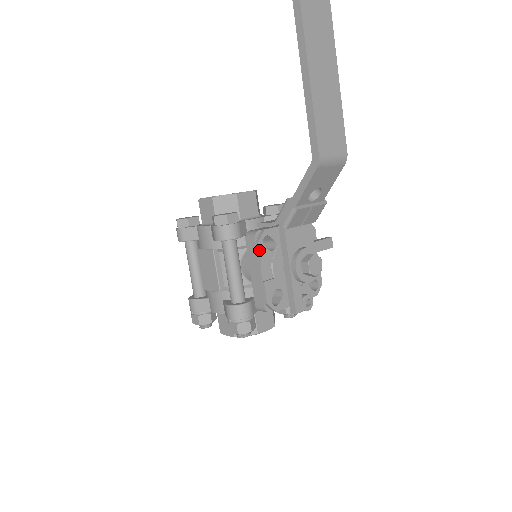
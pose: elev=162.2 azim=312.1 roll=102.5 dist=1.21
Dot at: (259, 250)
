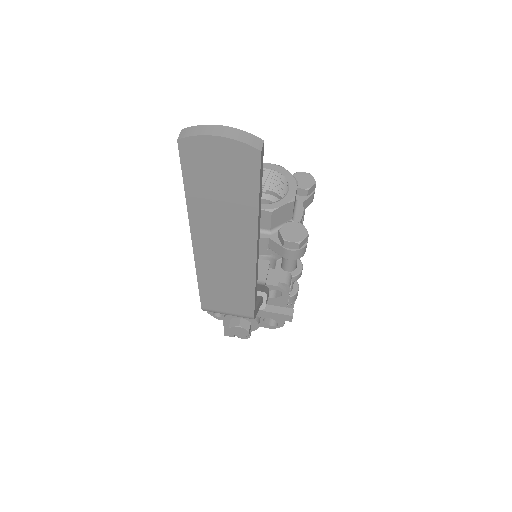
Dot at: occluded
